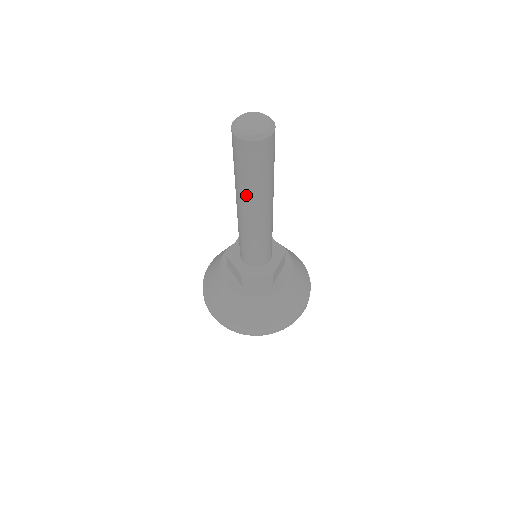
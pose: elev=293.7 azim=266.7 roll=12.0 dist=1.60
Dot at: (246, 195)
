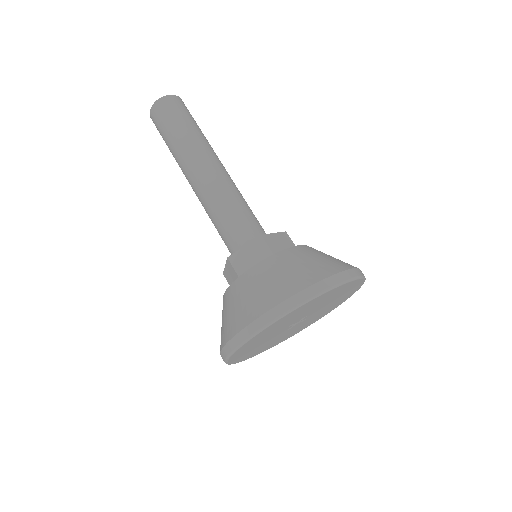
Dot at: (197, 144)
